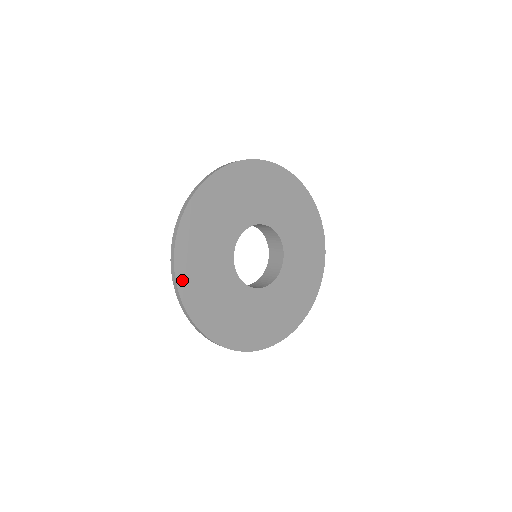
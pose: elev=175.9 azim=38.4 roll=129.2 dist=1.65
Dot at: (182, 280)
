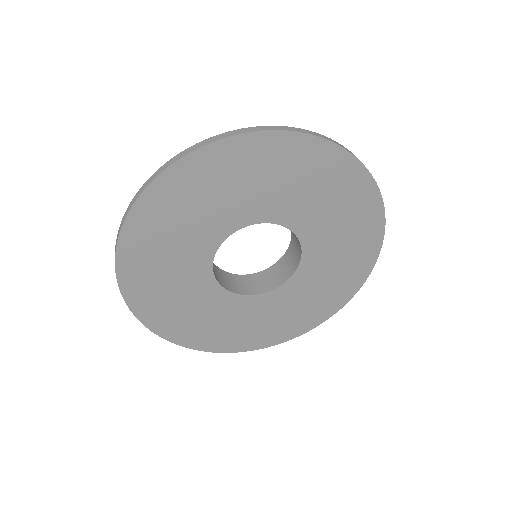
Dot at: (185, 341)
